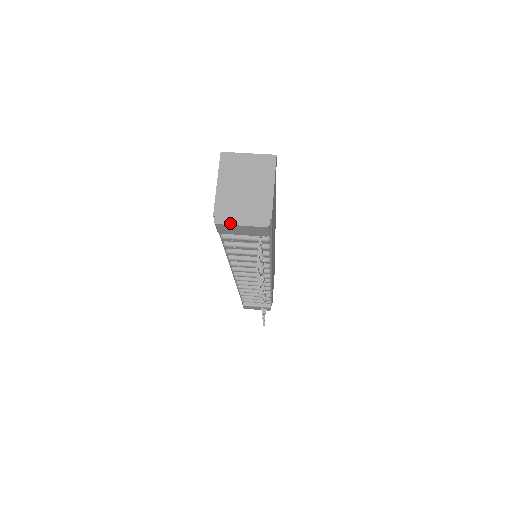
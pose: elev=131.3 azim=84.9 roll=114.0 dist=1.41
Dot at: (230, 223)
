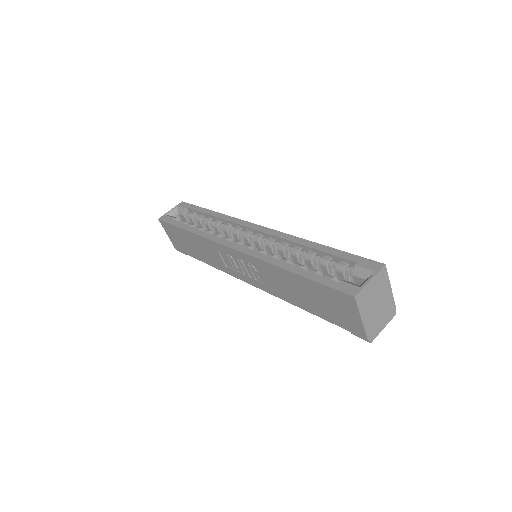
Dot at: (378, 334)
